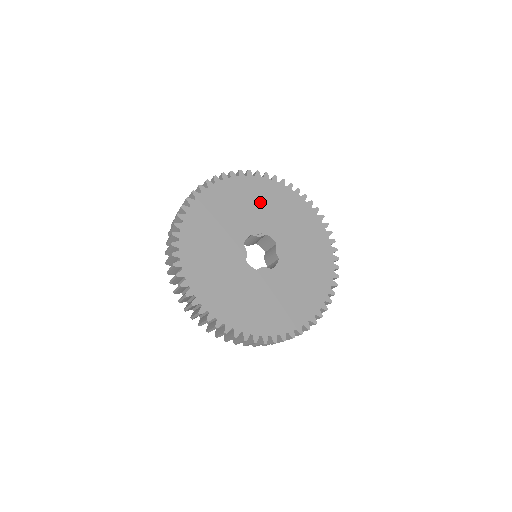
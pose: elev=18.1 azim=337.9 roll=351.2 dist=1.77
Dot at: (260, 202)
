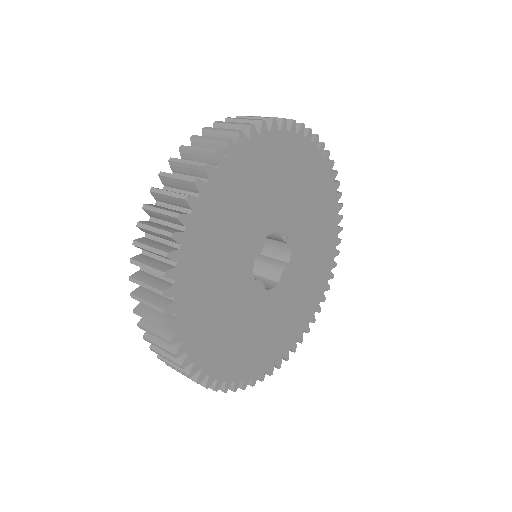
Dot at: (311, 200)
